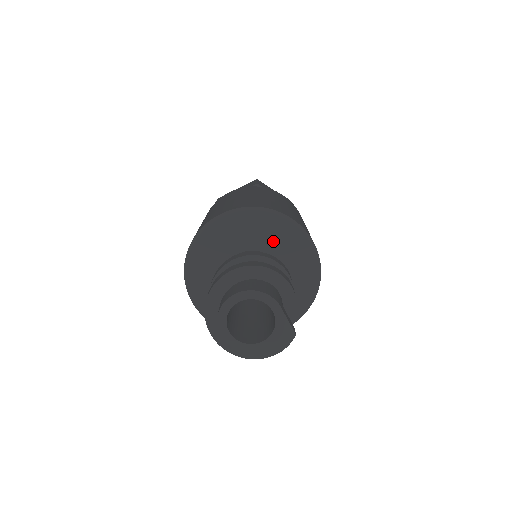
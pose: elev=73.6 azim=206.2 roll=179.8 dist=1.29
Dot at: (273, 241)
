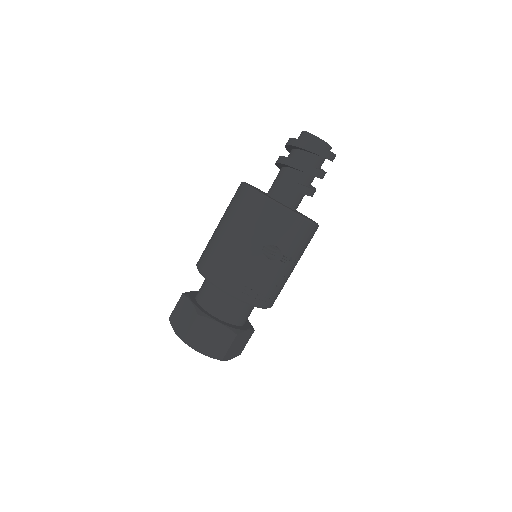
Dot at: occluded
